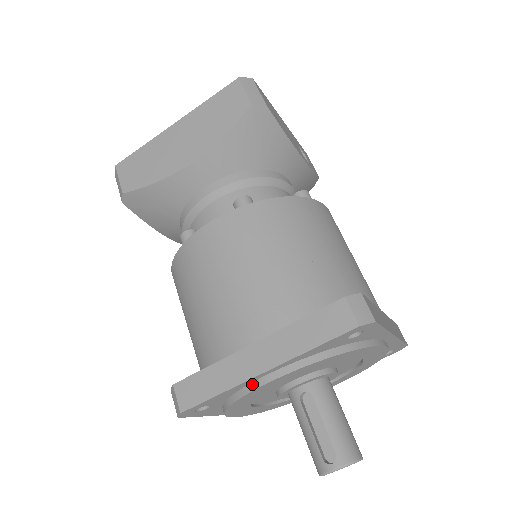
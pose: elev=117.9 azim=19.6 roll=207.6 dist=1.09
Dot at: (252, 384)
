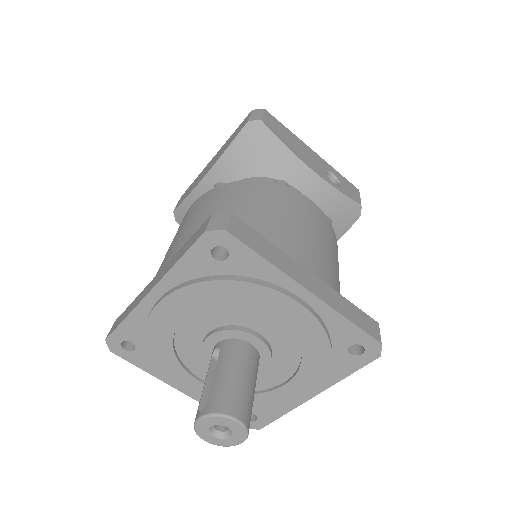
Dot at: (150, 312)
